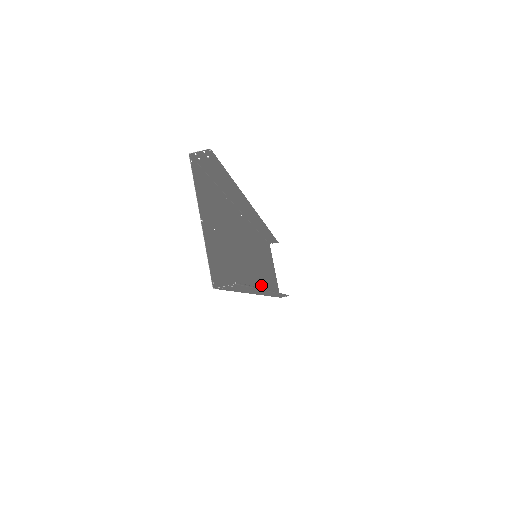
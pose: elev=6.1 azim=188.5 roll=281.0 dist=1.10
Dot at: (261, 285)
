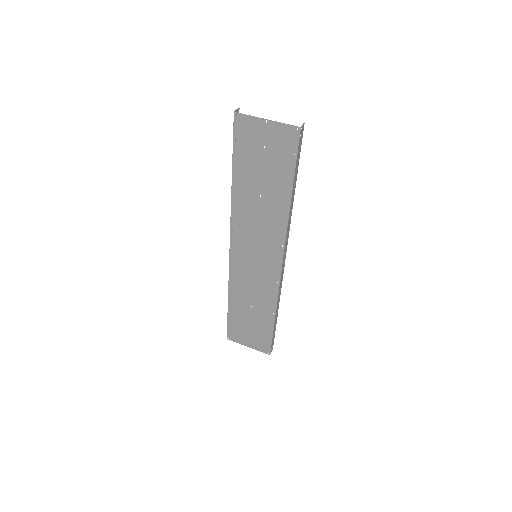
Dot at: (274, 270)
